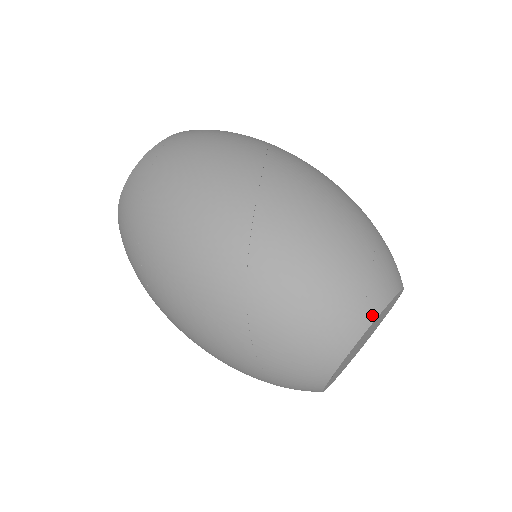
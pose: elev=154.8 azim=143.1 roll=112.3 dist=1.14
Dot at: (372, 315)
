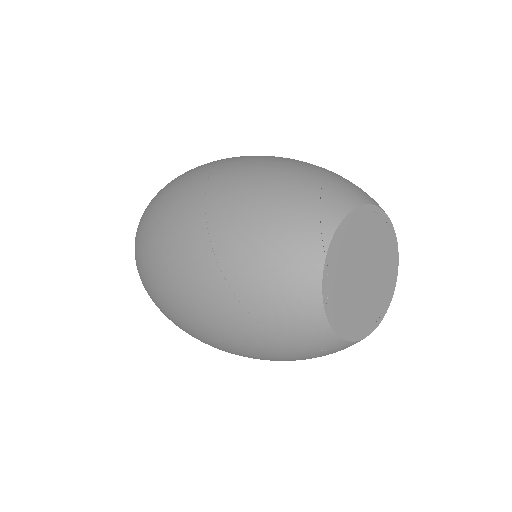
Dot at: (333, 223)
